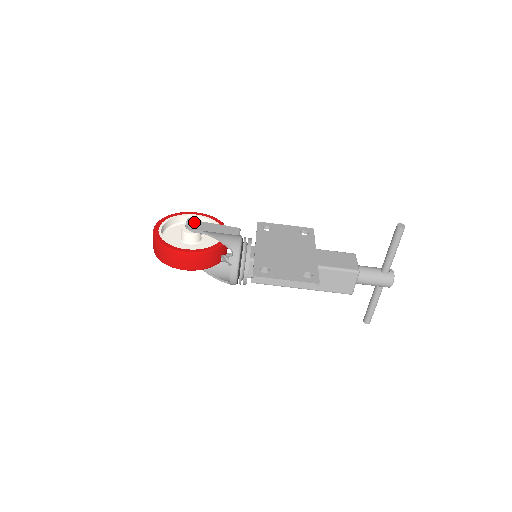
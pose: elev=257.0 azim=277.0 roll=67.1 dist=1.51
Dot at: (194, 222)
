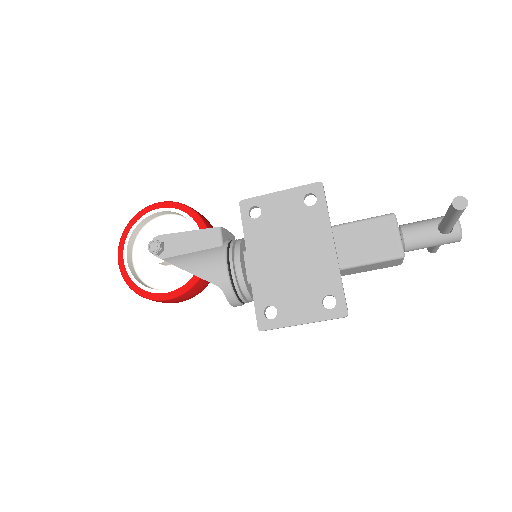
Dot at: (158, 250)
